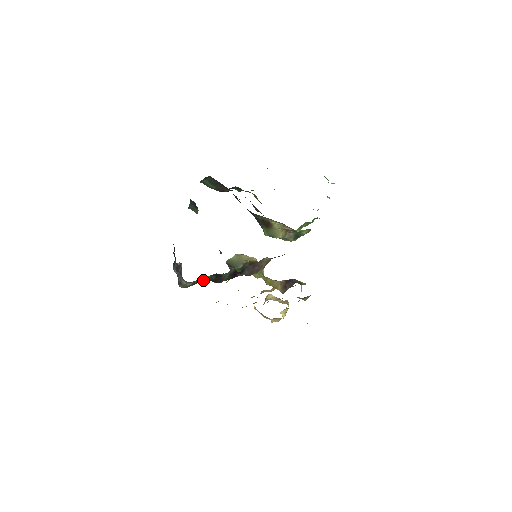
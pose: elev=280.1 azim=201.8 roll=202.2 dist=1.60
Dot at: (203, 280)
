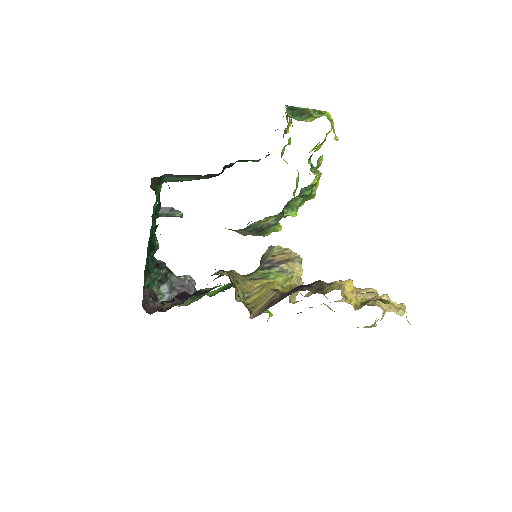
Dot at: (218, 290)
